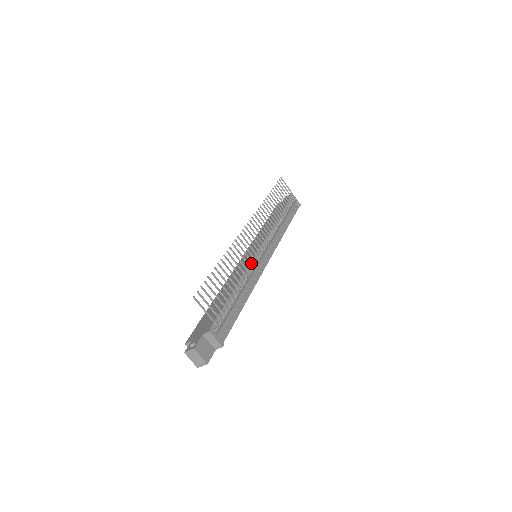
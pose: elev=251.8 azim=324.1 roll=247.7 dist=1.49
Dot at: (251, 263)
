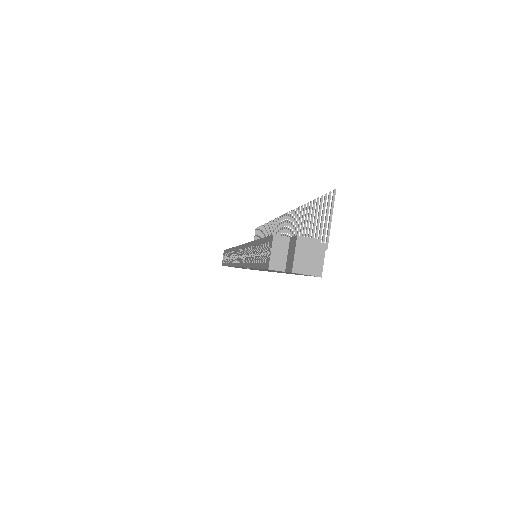
Dot at: occluded
